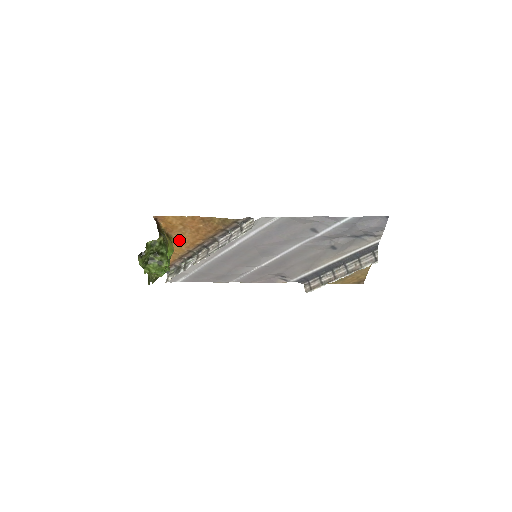
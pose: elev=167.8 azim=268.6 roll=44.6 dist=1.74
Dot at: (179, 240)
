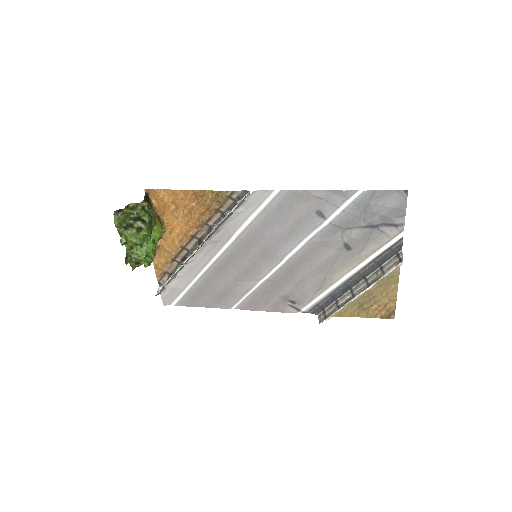
Dot at: (172, 229)
